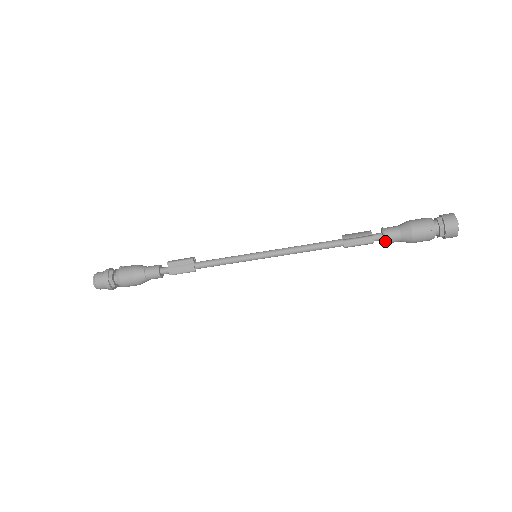
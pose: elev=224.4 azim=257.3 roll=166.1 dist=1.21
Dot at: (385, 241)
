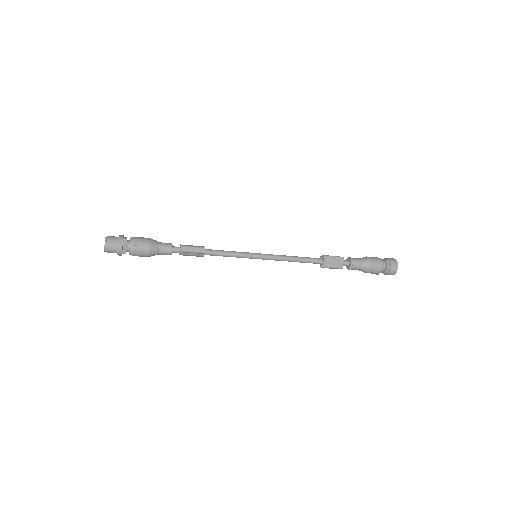
Dot at: (348, 269)
